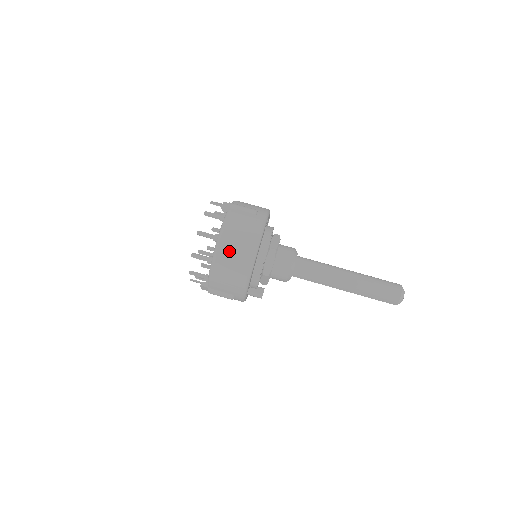
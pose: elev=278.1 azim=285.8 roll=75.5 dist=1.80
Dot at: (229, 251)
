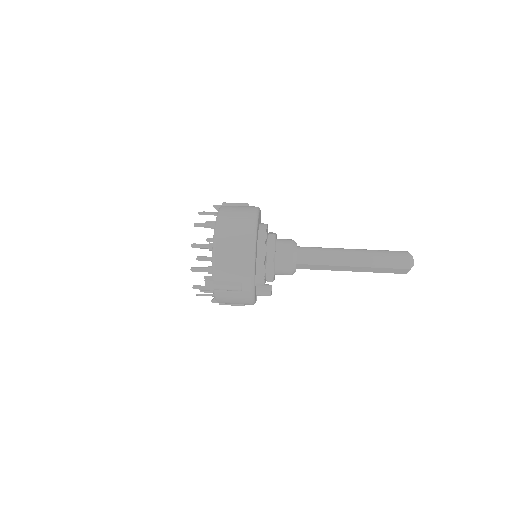
Dot at: (229, 230)
